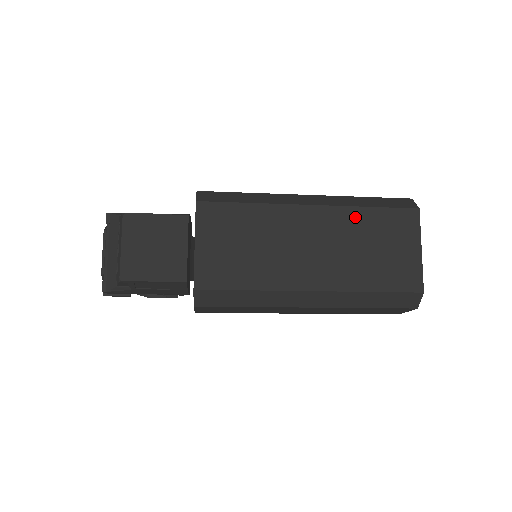
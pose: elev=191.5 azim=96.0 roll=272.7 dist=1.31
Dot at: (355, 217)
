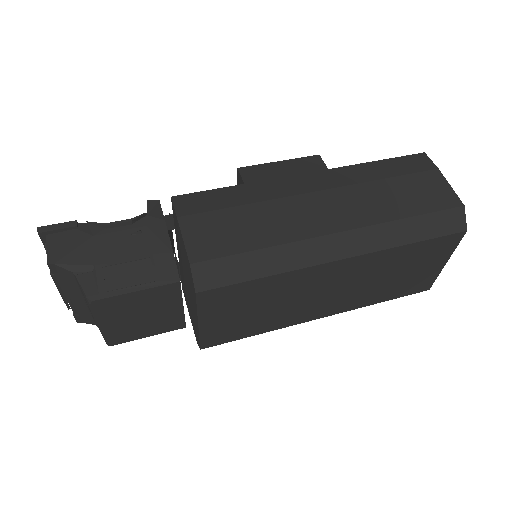
Dot at: (390, 256)
